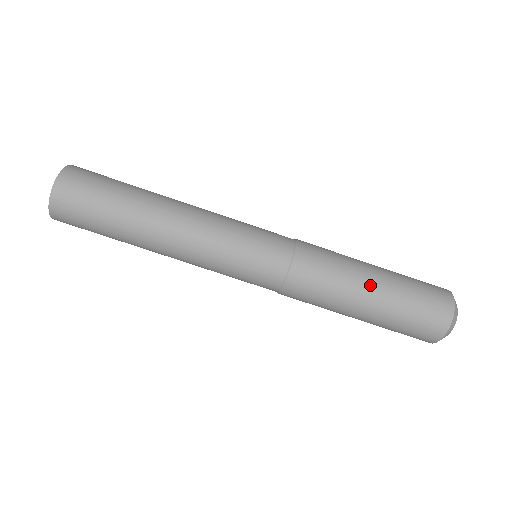
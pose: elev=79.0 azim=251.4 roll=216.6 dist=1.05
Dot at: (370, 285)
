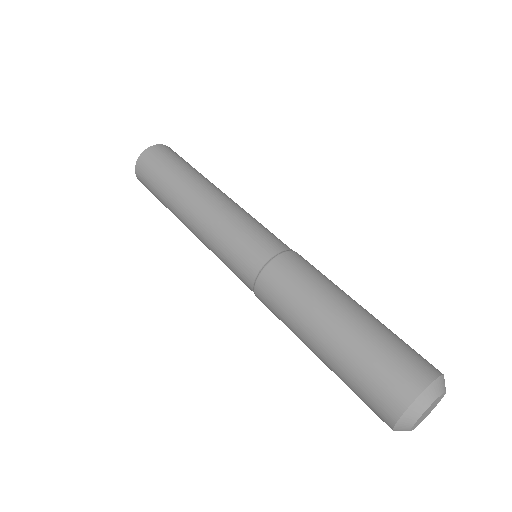
Dot at: (335, 312)
